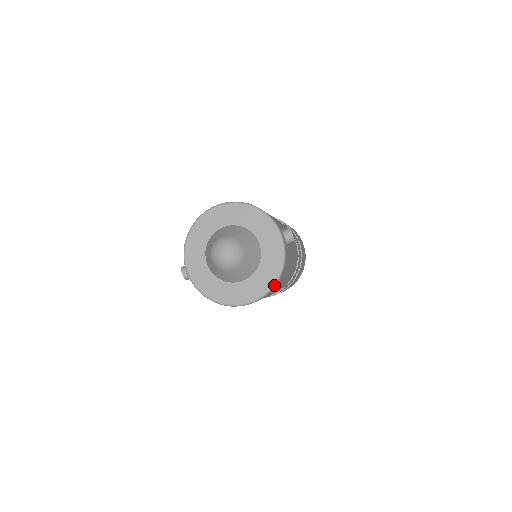
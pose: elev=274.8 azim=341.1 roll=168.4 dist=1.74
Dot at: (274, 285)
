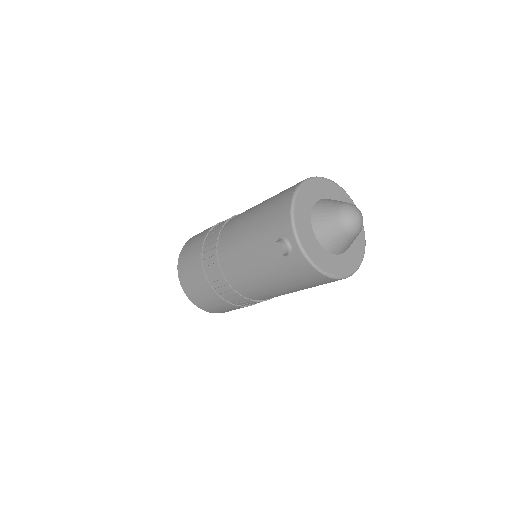
Dot at: occluded
